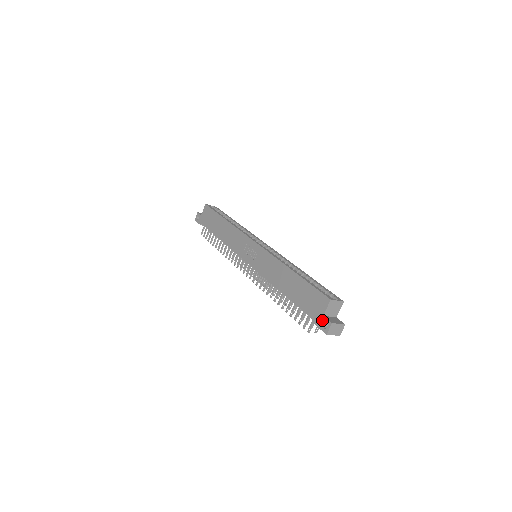
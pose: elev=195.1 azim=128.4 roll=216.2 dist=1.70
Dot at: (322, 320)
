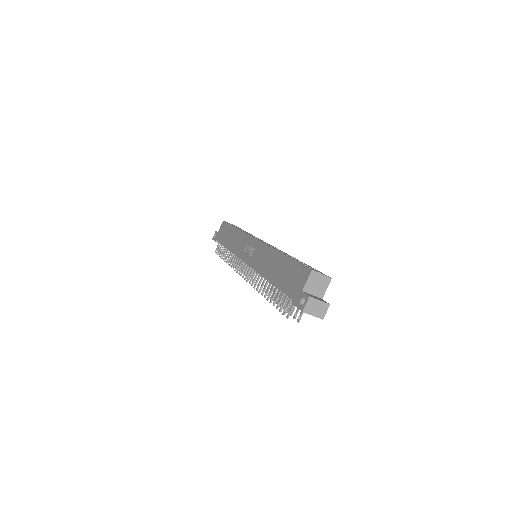
Dot at: (300, 296)
